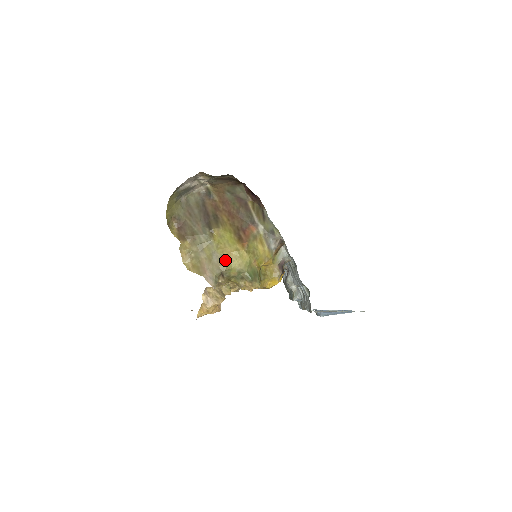
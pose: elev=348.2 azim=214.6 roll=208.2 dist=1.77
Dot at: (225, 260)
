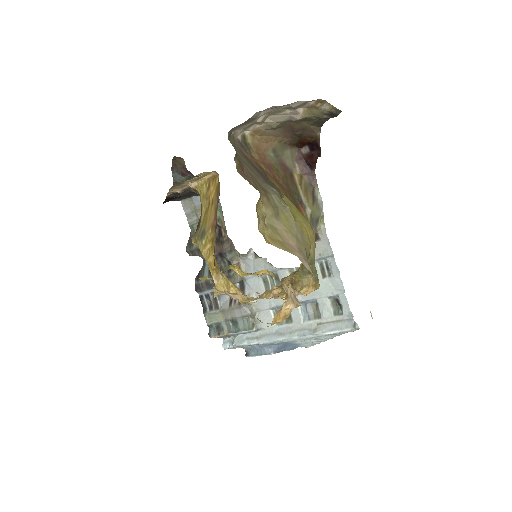
Dot at: (307, 239)
